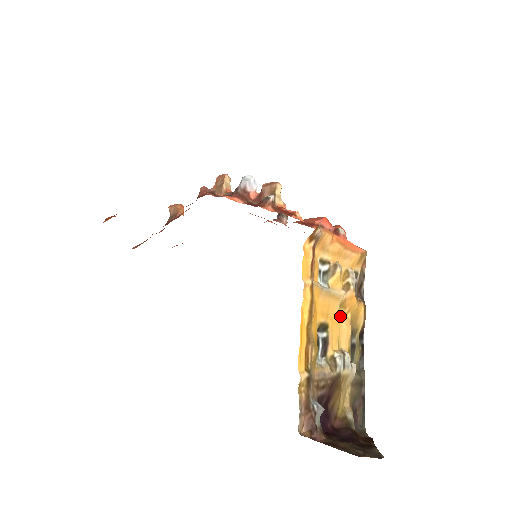
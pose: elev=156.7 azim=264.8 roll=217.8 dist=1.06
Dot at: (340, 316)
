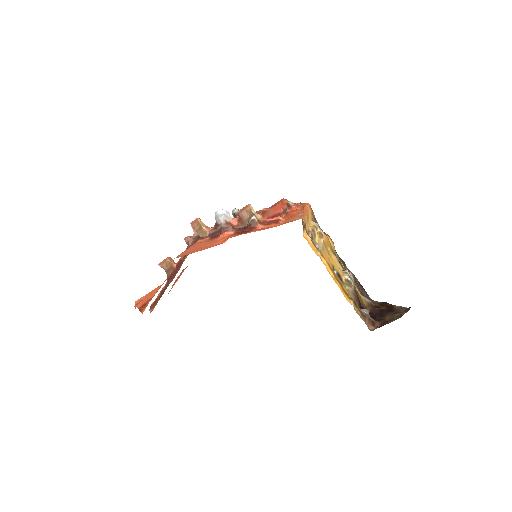
Dot at: (329, 254)
